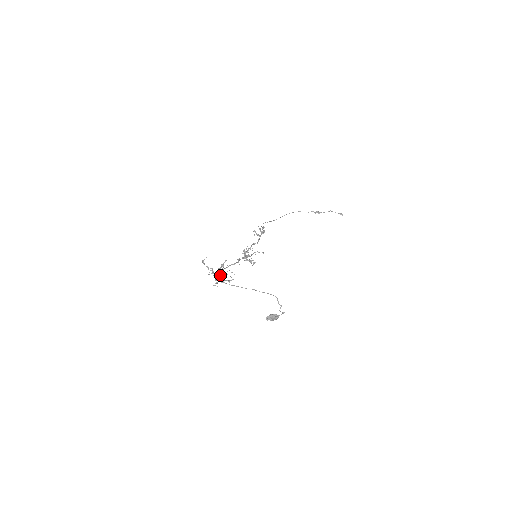
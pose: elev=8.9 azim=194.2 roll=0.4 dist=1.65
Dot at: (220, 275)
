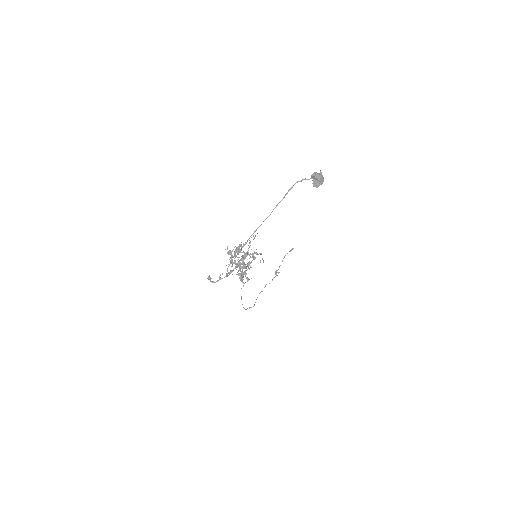
Dot at: (240, 267)
